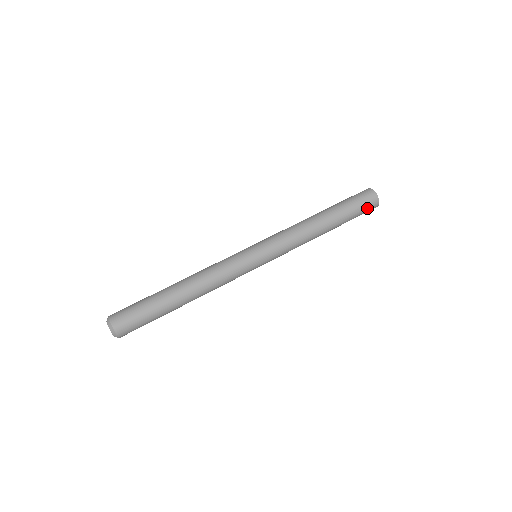
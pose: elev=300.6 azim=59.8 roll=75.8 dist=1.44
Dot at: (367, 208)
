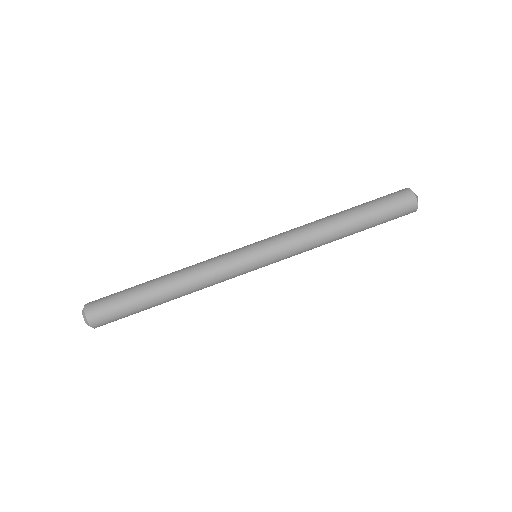
Dot at: occluded
